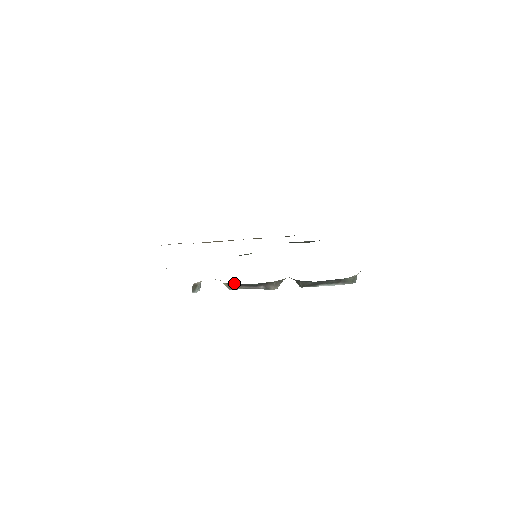
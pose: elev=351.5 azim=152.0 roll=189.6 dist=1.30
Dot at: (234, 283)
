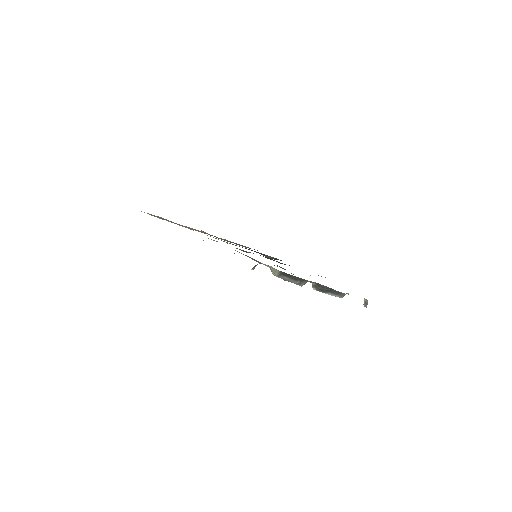
Dot at: occluded
